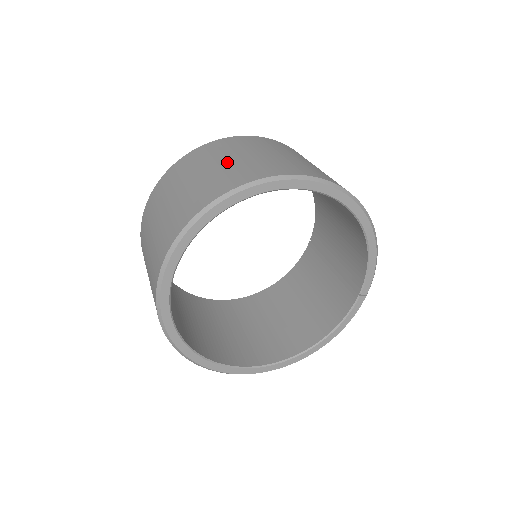
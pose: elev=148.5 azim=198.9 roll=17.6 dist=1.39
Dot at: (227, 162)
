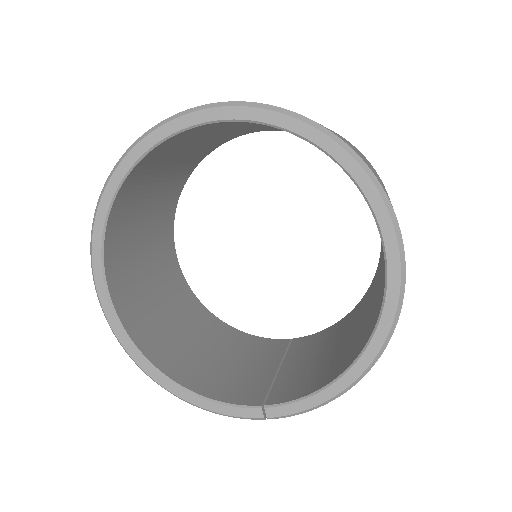
Dot at: occluded
